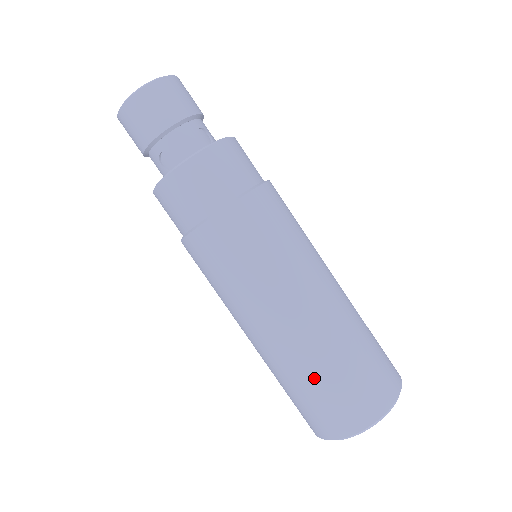
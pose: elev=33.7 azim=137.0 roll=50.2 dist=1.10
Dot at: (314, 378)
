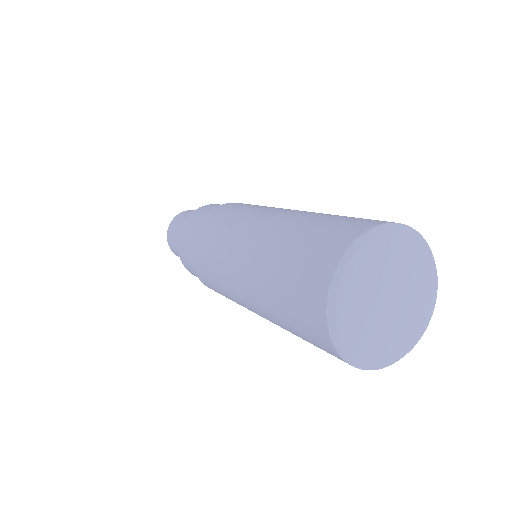
Dot at: (274, 270)
